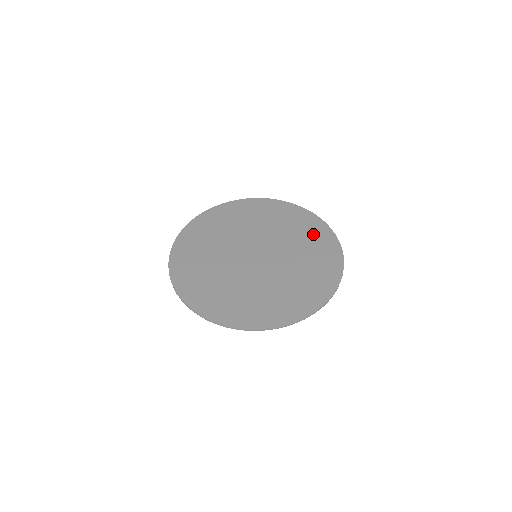
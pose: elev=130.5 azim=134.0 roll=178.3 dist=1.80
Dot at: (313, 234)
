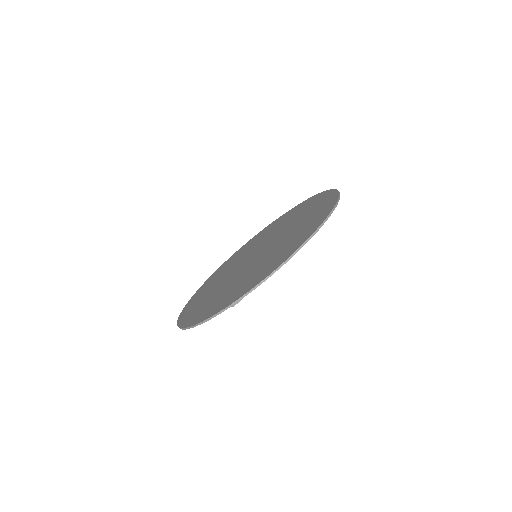
Dot at: (312, 205)
